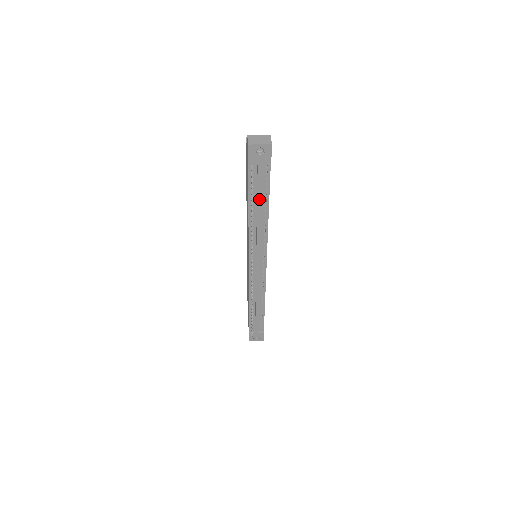
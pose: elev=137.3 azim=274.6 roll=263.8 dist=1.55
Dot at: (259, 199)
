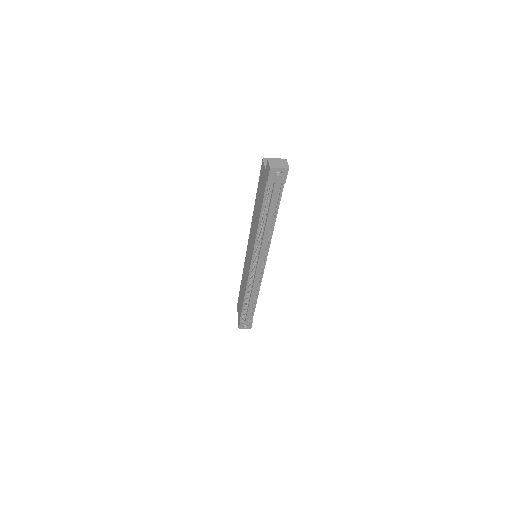
Dot at: (270, 210)
